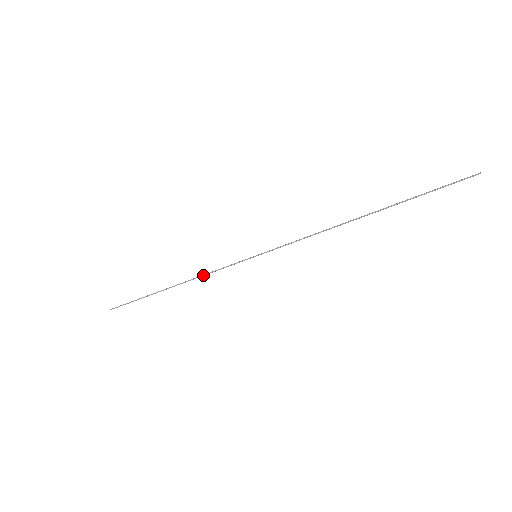
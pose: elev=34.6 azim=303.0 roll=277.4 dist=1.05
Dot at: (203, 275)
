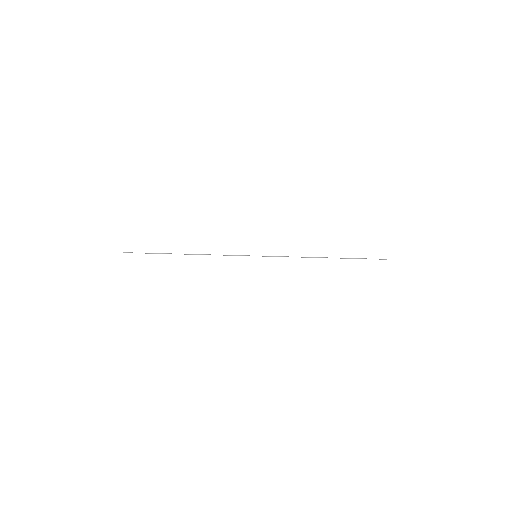
Dot at: occluded
